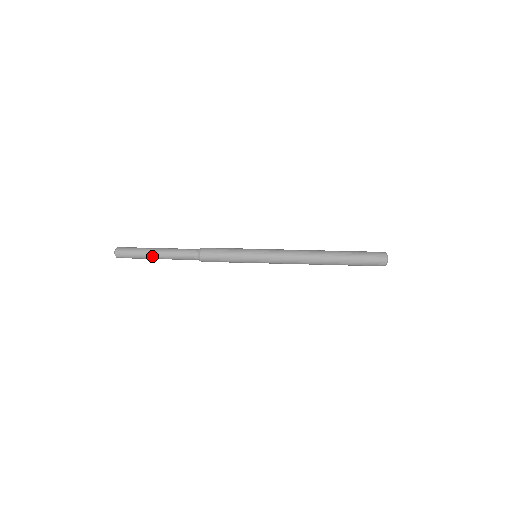
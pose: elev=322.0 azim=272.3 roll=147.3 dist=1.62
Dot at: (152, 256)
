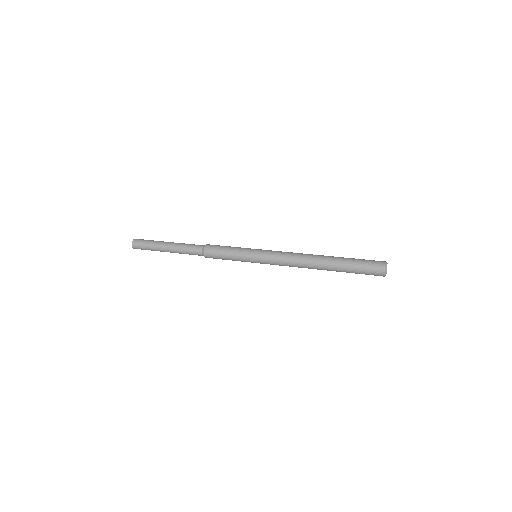
Dot at: (163, 244)
